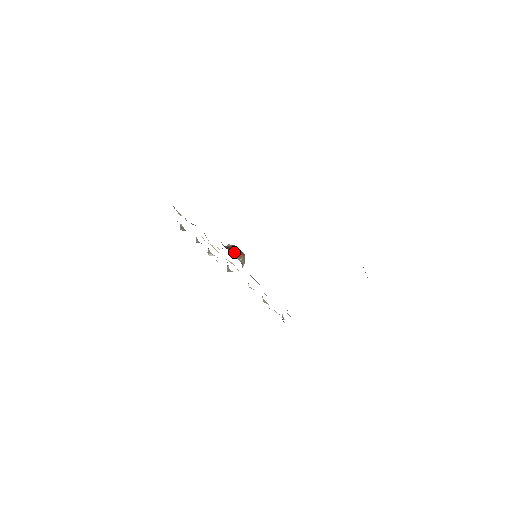
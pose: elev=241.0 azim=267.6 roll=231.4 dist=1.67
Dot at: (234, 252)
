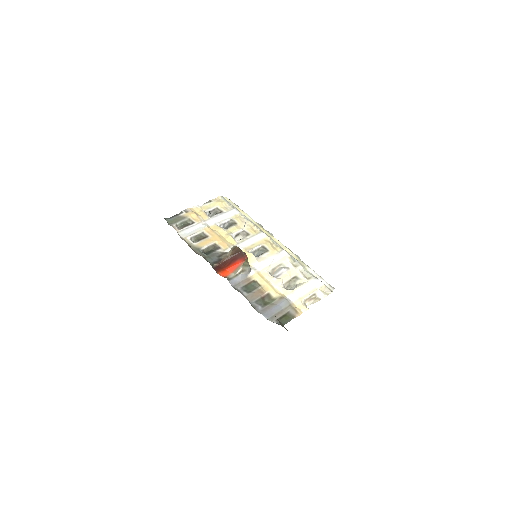
Dot at: (230, 266)
